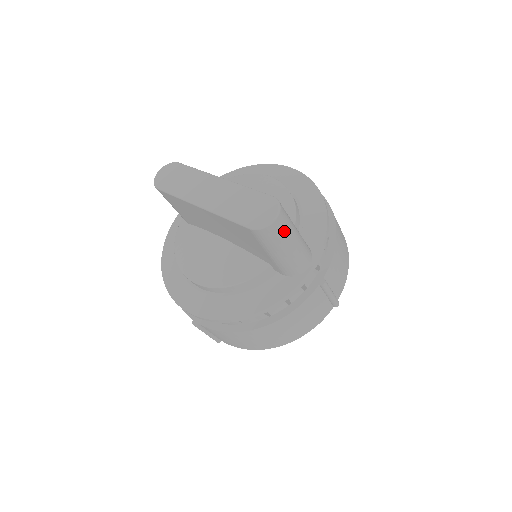
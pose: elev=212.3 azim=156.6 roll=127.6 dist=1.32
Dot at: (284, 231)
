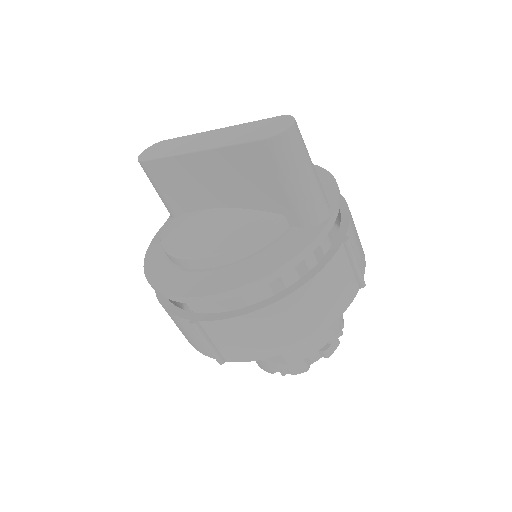
Dot at: (301, 147)
